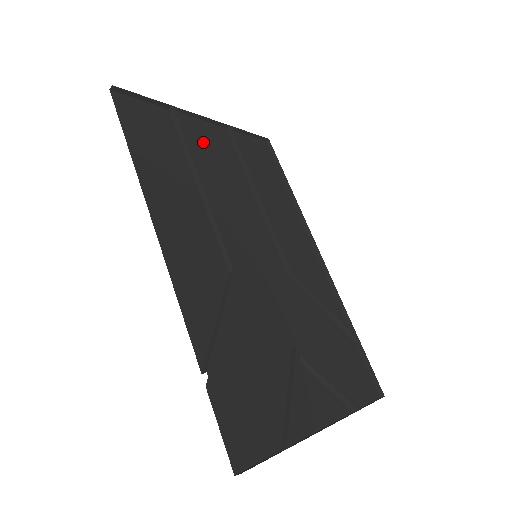
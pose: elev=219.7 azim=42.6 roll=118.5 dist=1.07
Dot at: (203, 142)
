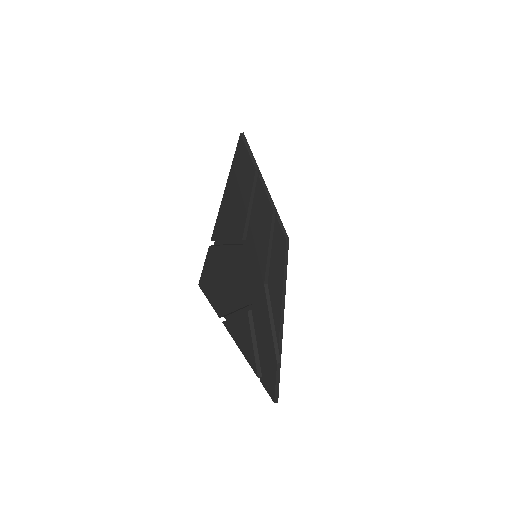
Dot at: (261, 197)
